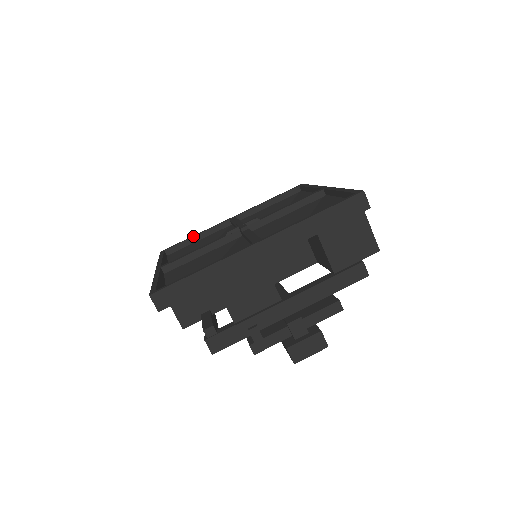
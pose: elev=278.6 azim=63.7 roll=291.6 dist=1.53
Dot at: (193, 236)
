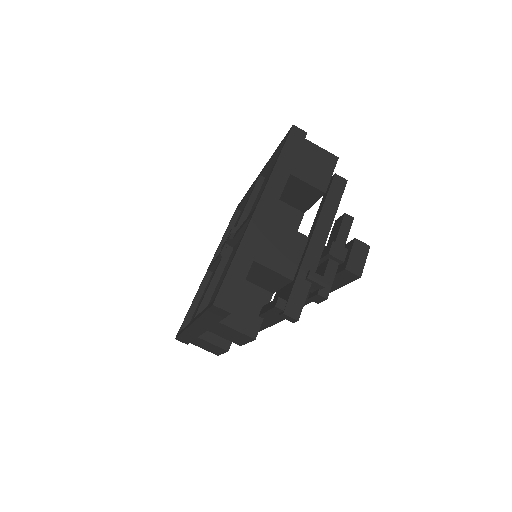
Dot at: (191, 304)
